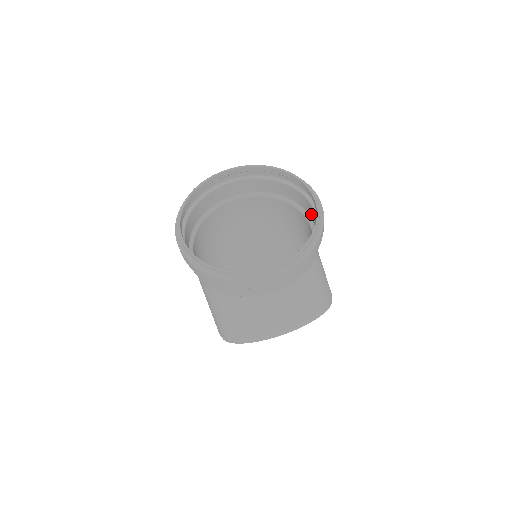
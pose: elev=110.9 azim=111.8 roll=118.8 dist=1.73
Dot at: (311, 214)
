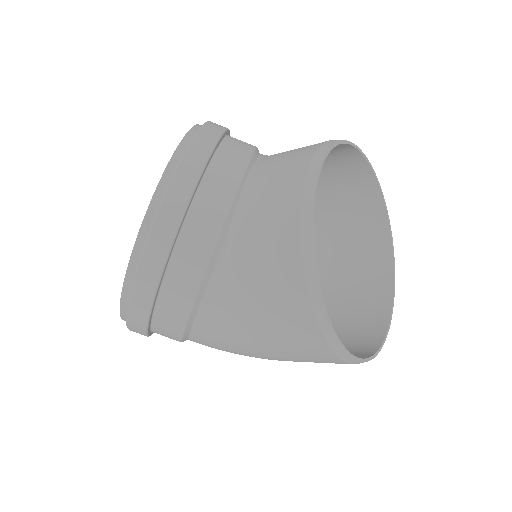
Dot at: occluded
